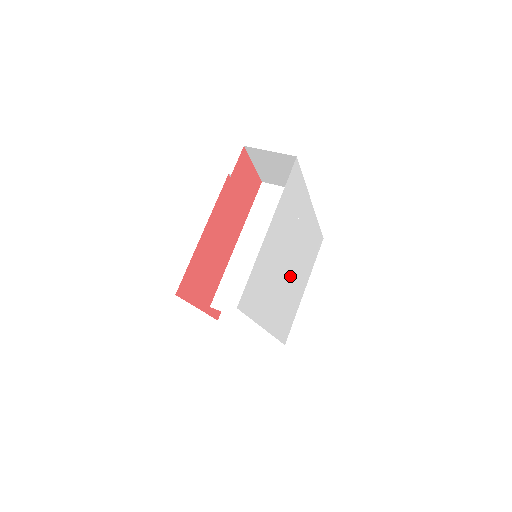
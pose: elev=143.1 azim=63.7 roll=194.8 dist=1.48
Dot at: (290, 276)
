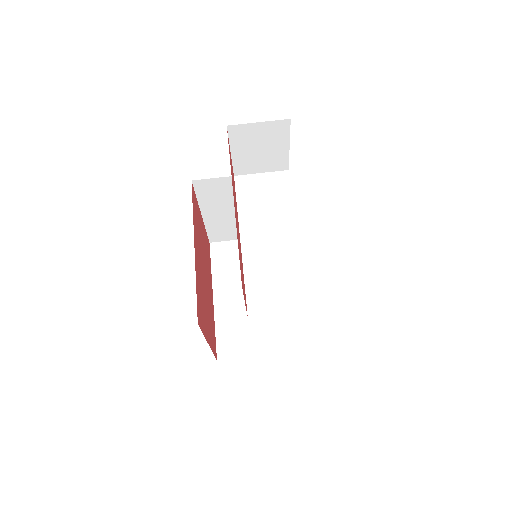
Dot at: occluded
